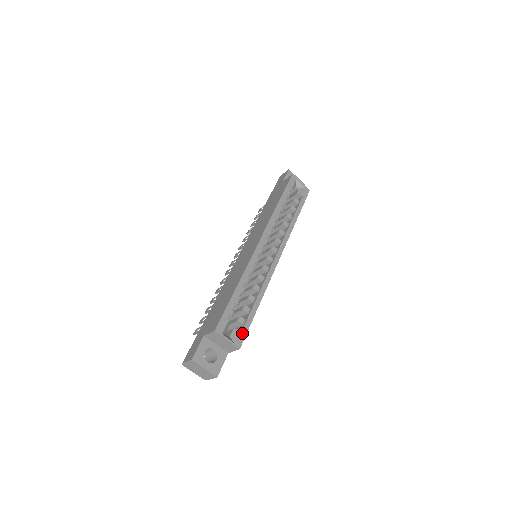
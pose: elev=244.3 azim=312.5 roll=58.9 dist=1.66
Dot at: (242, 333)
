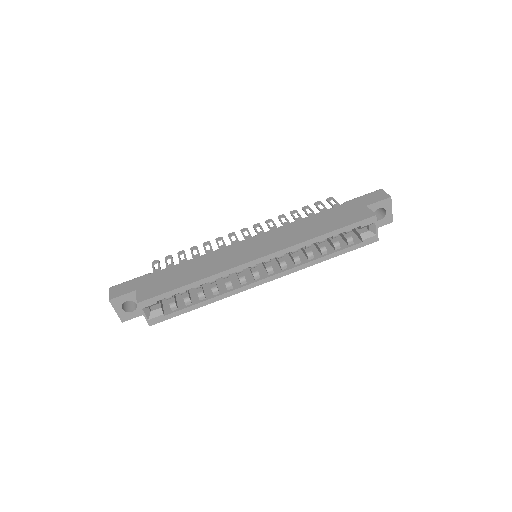
Dot at: (163, 317)
